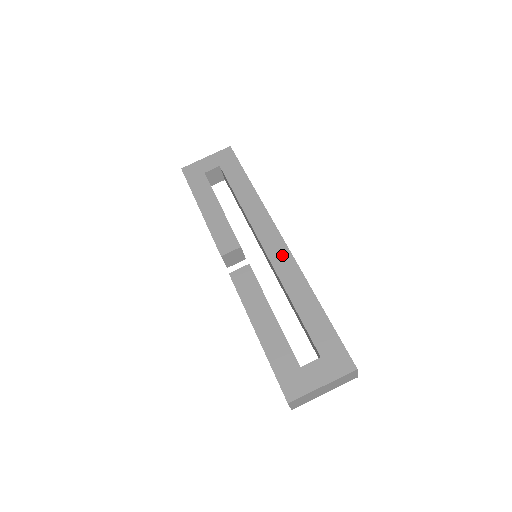
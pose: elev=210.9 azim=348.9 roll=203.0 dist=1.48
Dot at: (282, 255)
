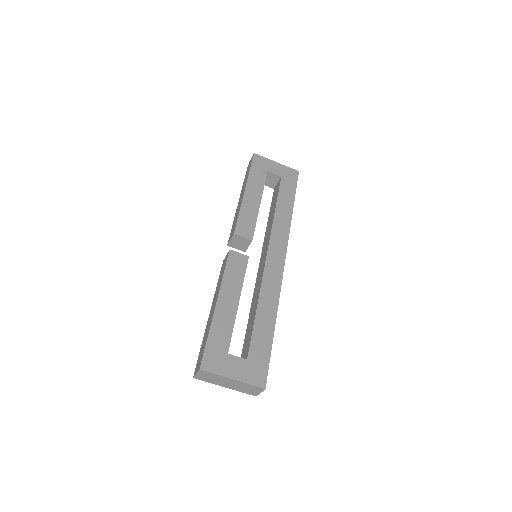
Dot at: (276, 271)
